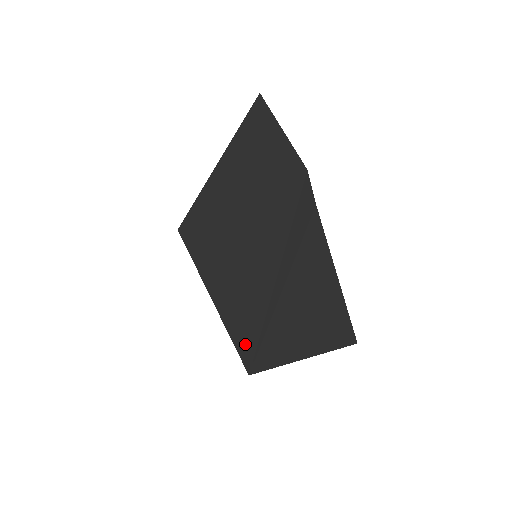
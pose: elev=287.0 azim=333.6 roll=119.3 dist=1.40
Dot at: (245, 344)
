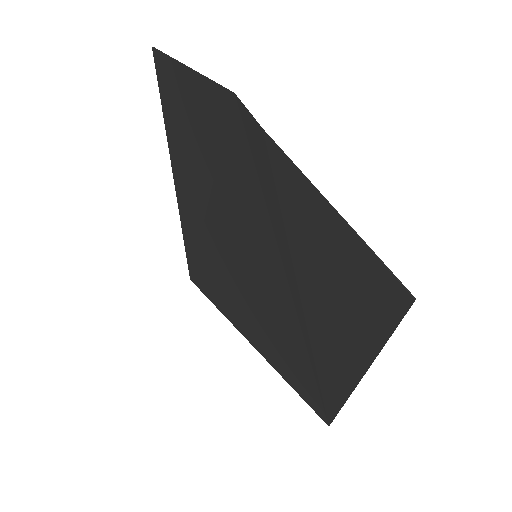
Dot at: (304, 383)
